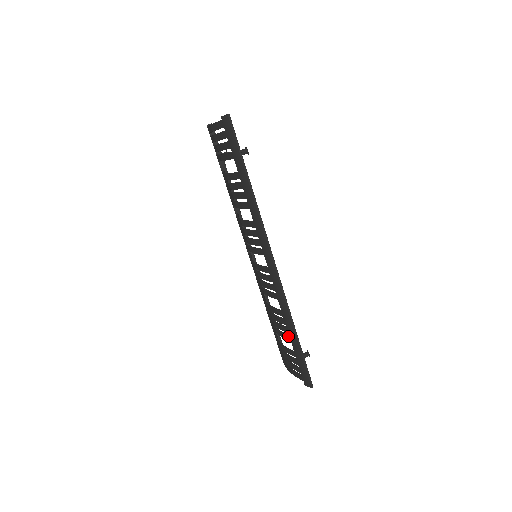
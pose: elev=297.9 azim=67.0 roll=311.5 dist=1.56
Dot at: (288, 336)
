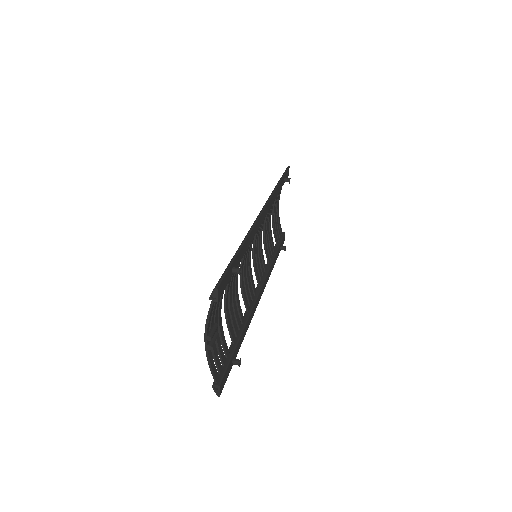
Dot at: occluded
